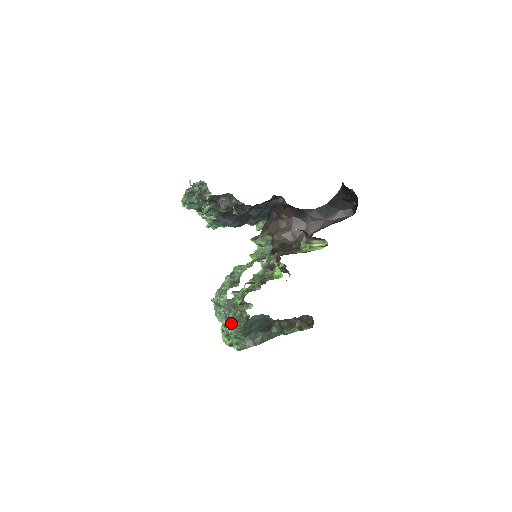
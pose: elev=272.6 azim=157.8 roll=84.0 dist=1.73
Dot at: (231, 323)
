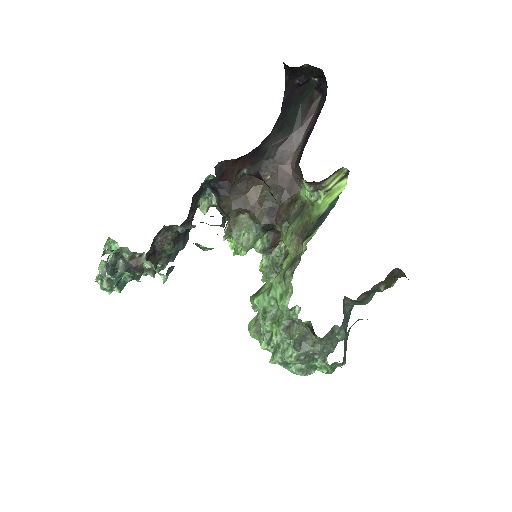
Dot at: occluded
